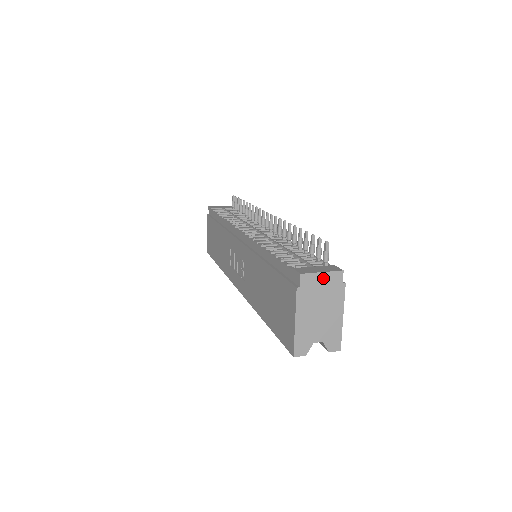
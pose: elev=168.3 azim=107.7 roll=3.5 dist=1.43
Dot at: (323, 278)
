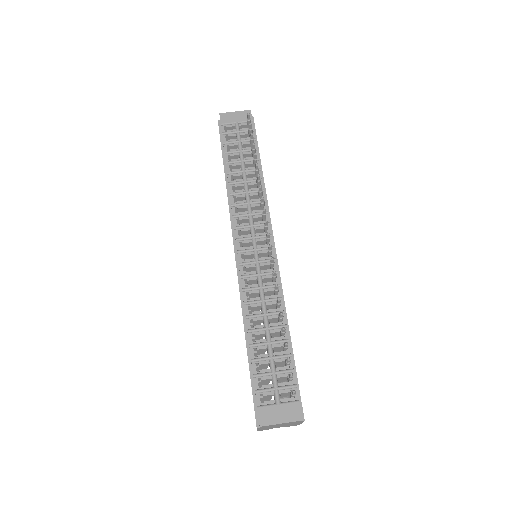
Dot at: occluded
